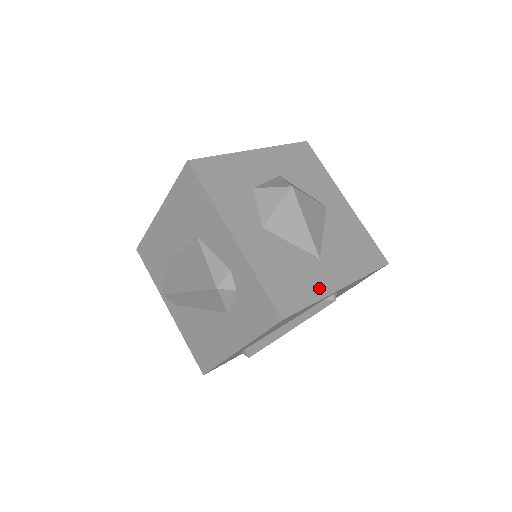
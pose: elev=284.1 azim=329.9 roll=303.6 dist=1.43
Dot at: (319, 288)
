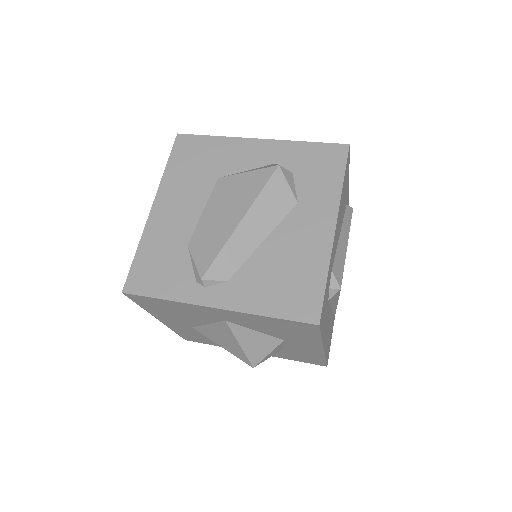
Dot at: occluded
